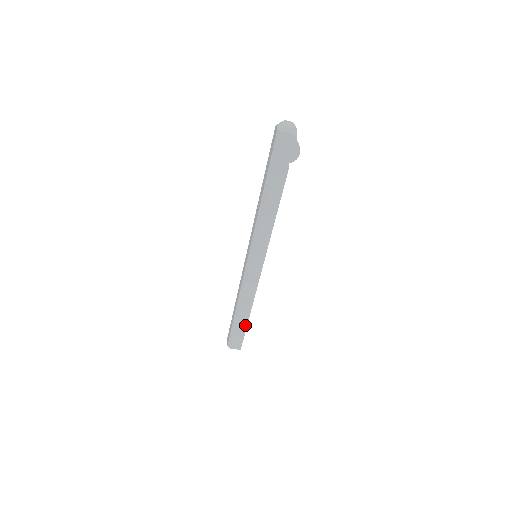
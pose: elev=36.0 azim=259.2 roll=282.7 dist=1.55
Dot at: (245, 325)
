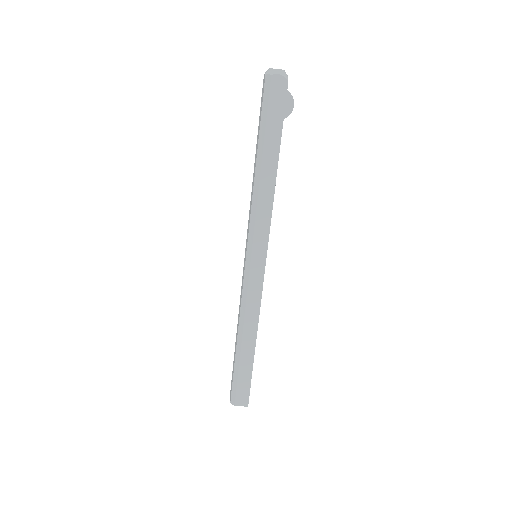
Dot at: (250, 363)
